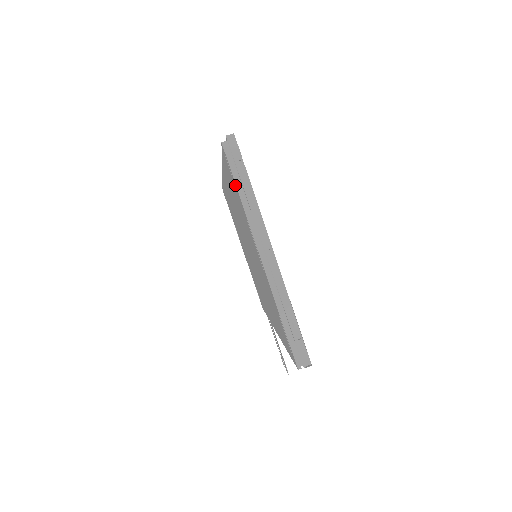
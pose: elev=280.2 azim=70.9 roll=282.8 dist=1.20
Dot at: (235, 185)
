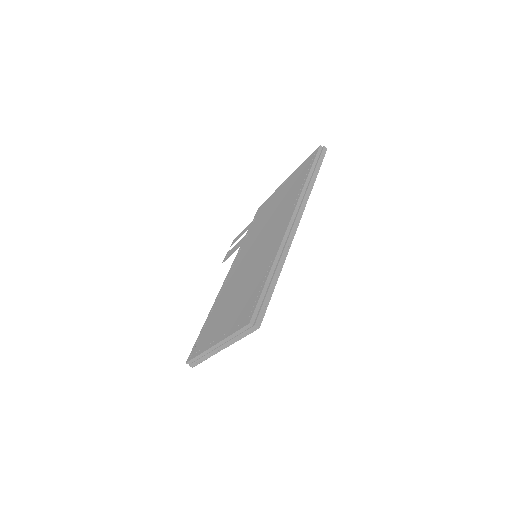
Dot at: (236, 328)
